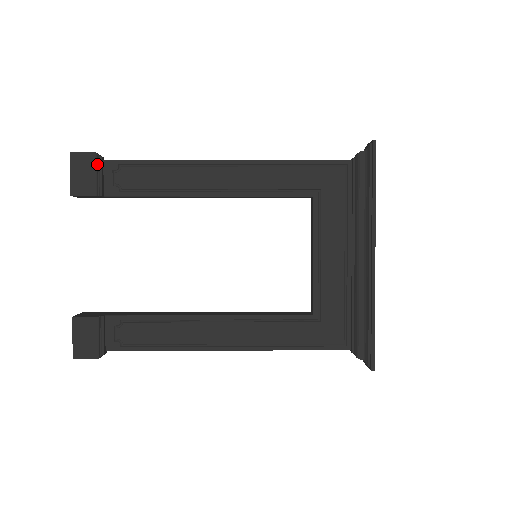
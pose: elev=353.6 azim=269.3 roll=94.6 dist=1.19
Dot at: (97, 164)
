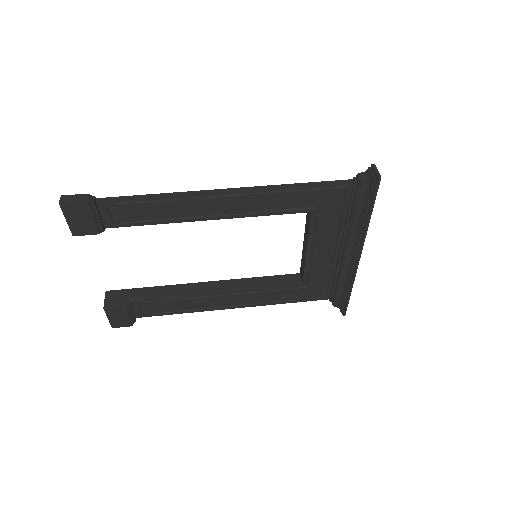
Dot at: (91, 209)
